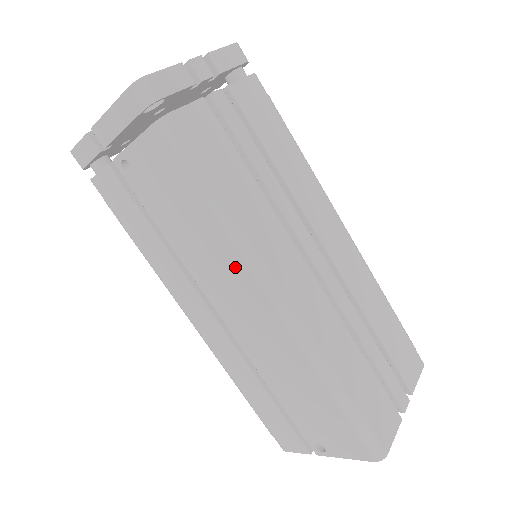
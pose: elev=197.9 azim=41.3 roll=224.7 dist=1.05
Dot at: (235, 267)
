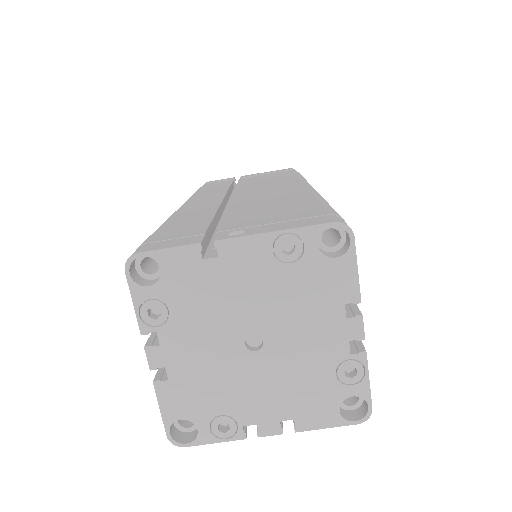
Dot at: (289, 182)
